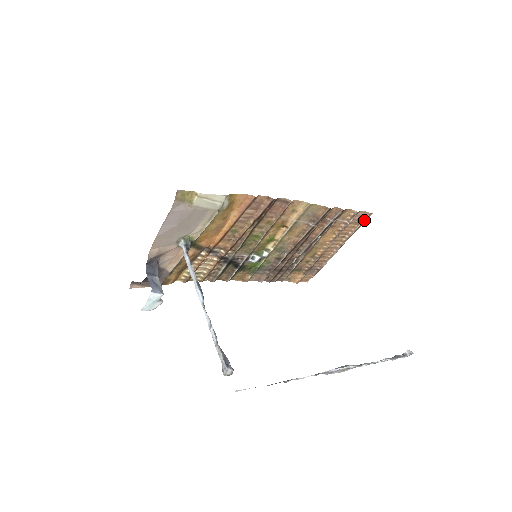
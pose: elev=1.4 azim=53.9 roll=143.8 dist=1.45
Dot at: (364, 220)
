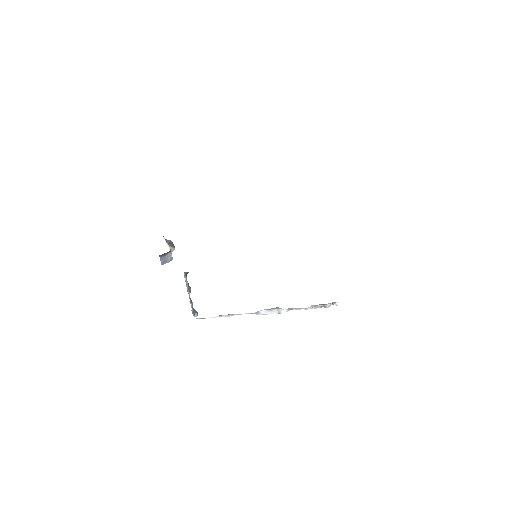
Dot at: occluded
